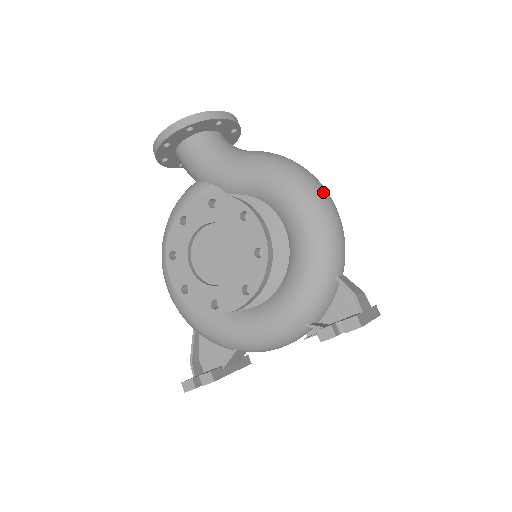
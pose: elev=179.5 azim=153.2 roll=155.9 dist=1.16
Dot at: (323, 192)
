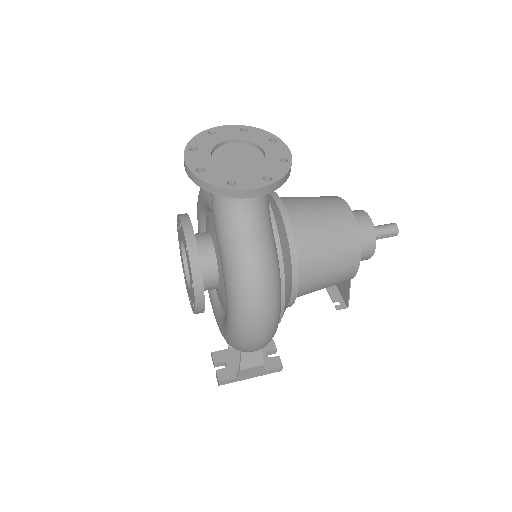
Dot at: (253, 328)
